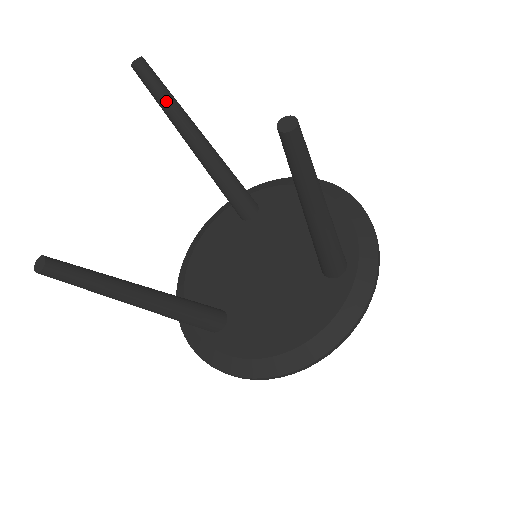
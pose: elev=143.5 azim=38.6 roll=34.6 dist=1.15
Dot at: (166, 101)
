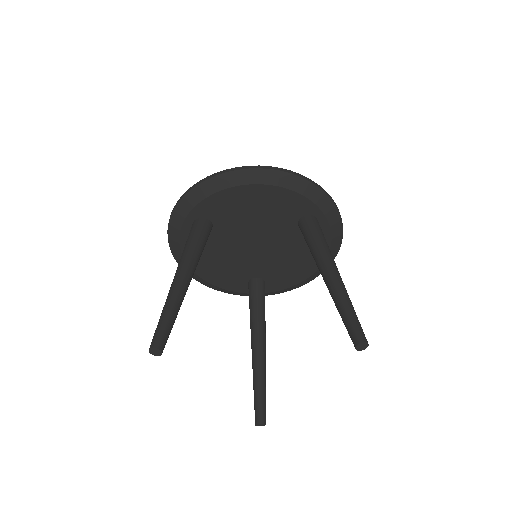
Dot at: (174, 322)
